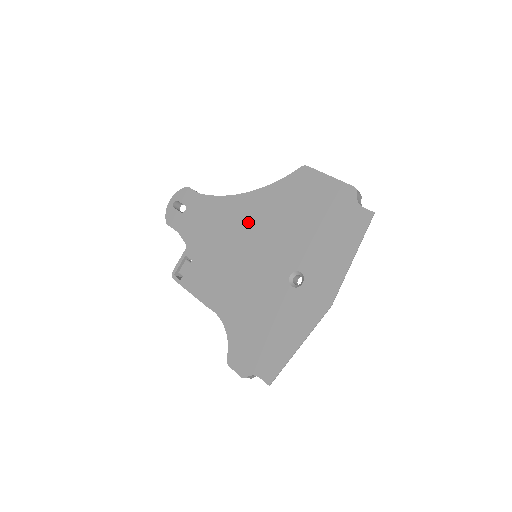
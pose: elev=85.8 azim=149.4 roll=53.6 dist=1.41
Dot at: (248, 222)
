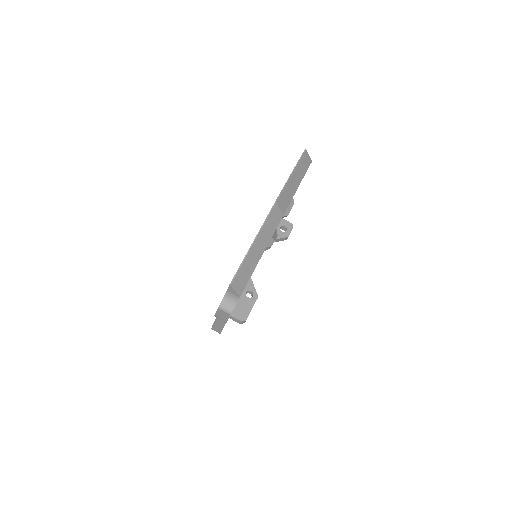
Dot at: occluded
